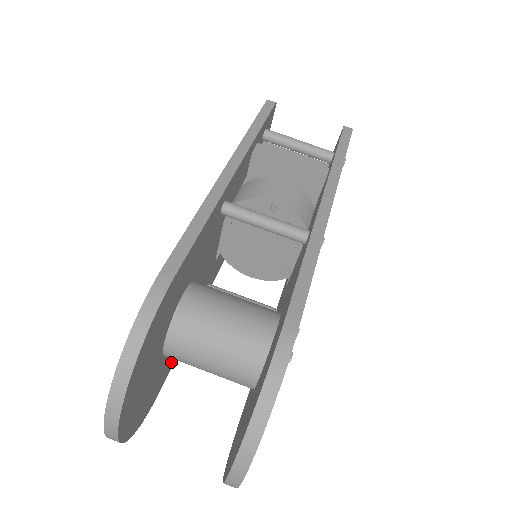
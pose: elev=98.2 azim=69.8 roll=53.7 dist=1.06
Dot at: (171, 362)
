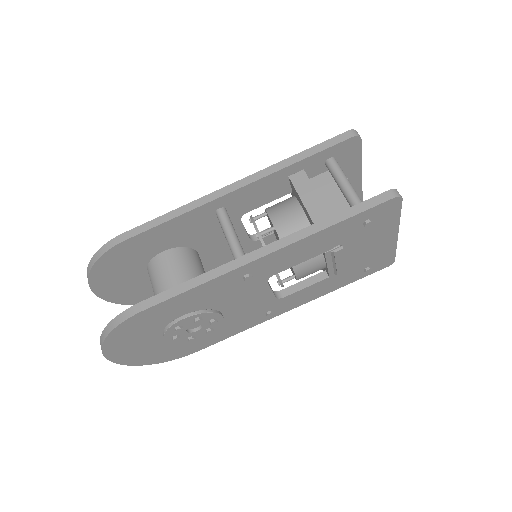
Dot at: occluded
